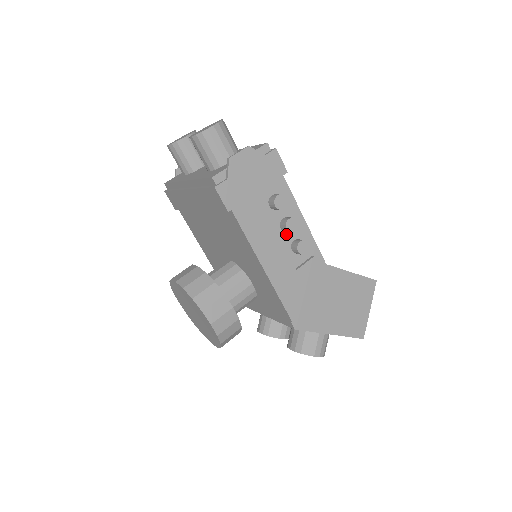
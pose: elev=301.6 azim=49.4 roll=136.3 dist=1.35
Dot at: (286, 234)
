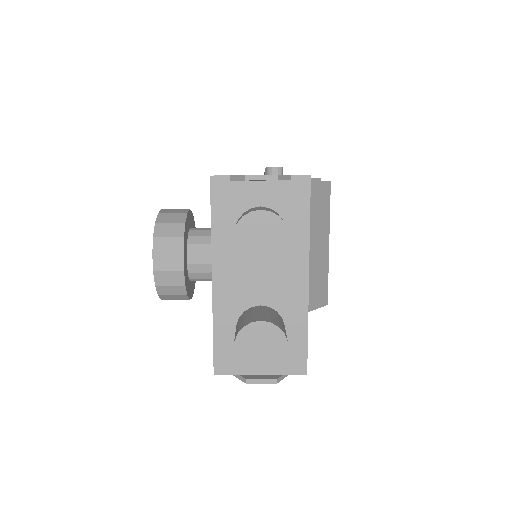
Dot at: occluded
